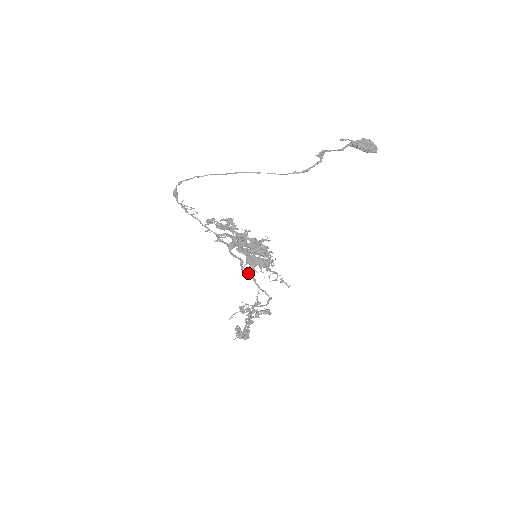
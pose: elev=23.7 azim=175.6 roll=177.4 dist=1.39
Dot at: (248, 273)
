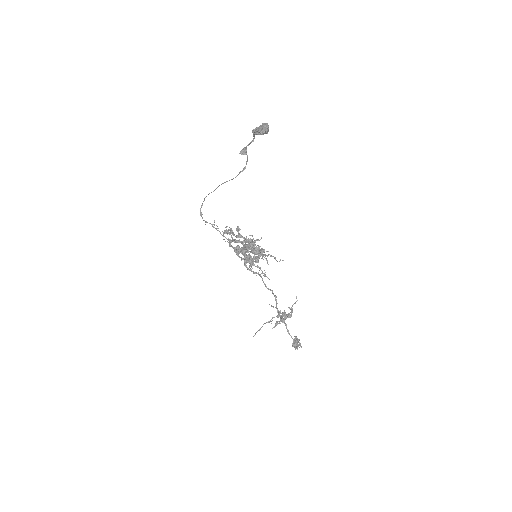
Dot at: (255, 273)
